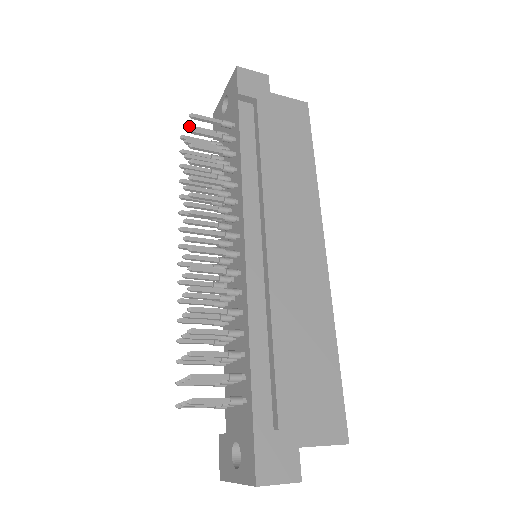
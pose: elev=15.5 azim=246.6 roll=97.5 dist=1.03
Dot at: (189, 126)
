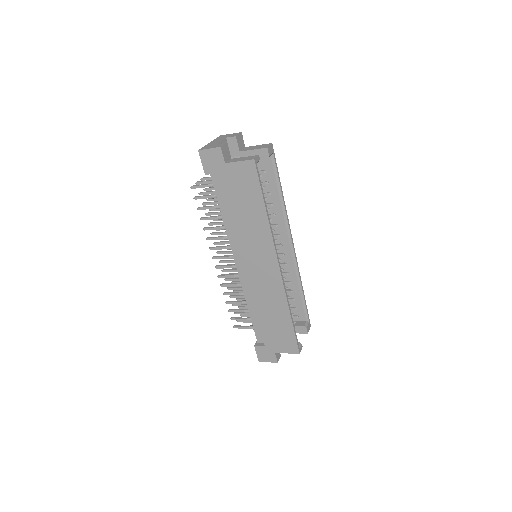
Dot at: (197, 183)
